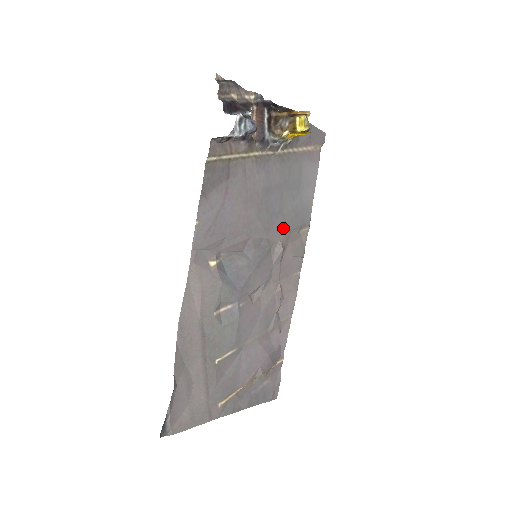
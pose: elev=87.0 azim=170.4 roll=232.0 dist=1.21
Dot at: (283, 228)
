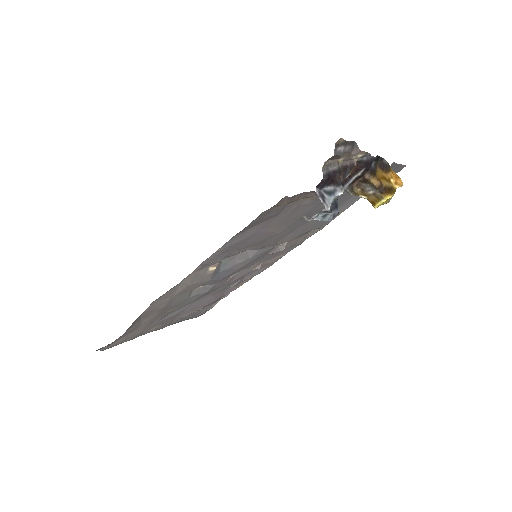
Dot at: (298, 233)
